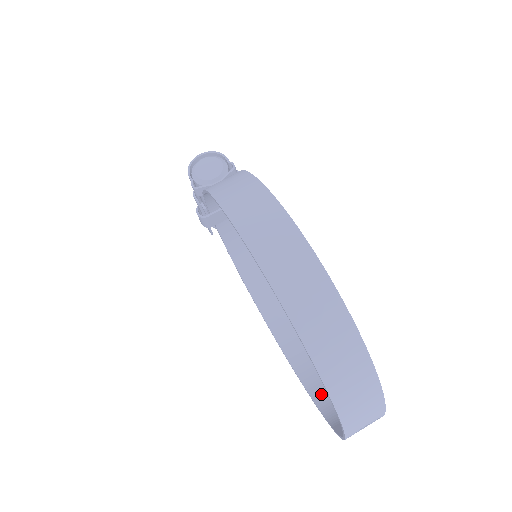
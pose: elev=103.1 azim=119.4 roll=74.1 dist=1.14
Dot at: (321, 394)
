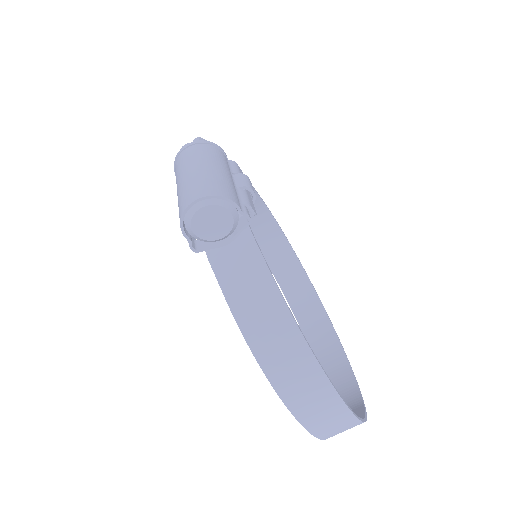
Dot at: (286, 281)
